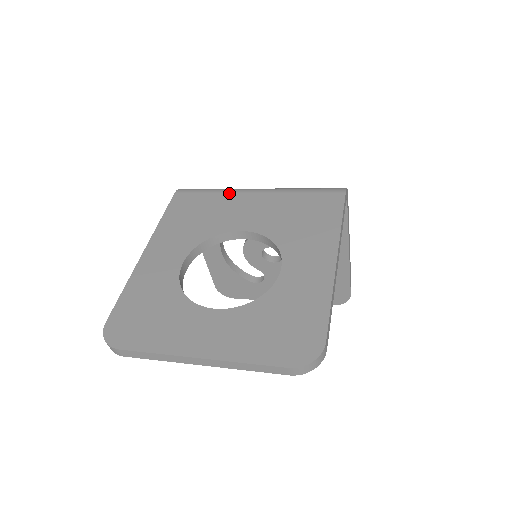
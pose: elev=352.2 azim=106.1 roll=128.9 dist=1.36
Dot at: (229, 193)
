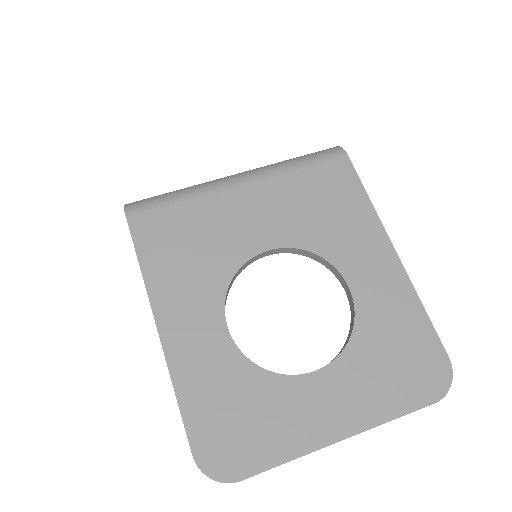
Dot at: (208, 196)
